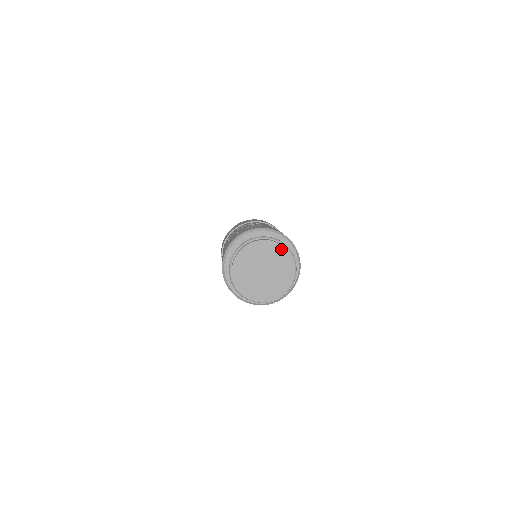
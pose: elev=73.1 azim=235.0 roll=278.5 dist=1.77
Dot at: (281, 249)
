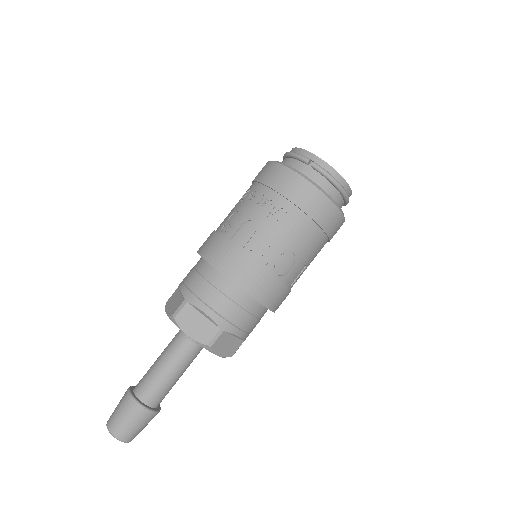
Dot at: occluded
